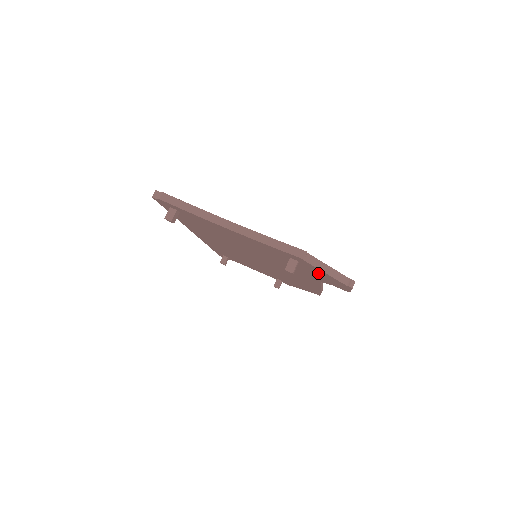
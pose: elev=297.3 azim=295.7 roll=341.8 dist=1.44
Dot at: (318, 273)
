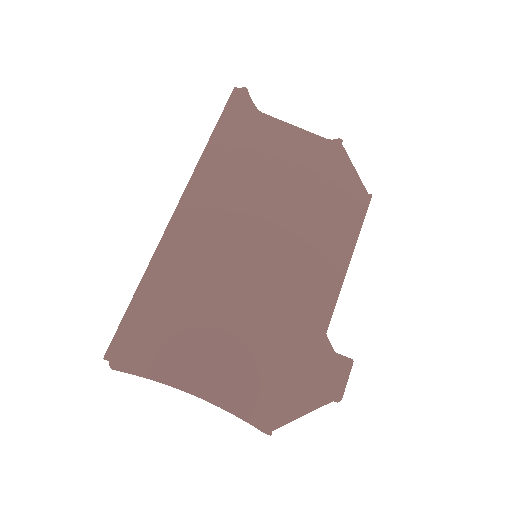
Dot at: (301, 391)
